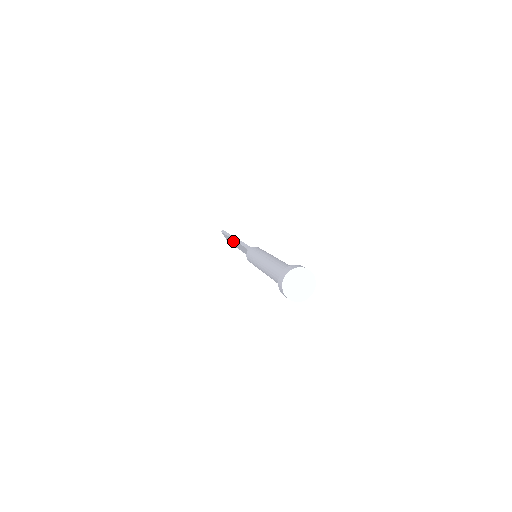
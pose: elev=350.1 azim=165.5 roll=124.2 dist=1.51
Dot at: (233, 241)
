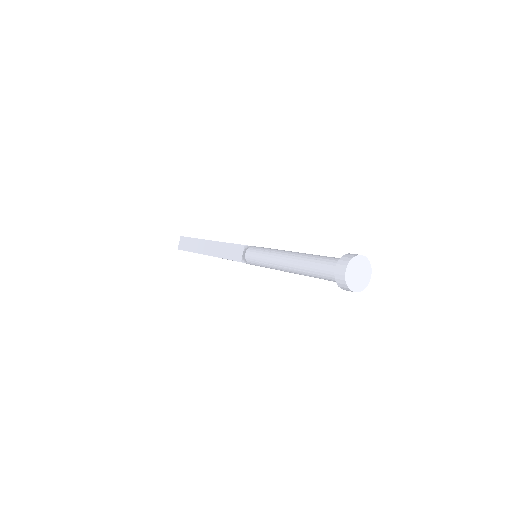
Dot at: (207, 243)
